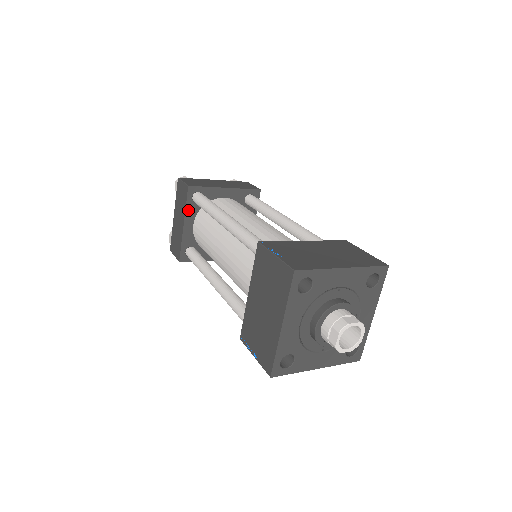
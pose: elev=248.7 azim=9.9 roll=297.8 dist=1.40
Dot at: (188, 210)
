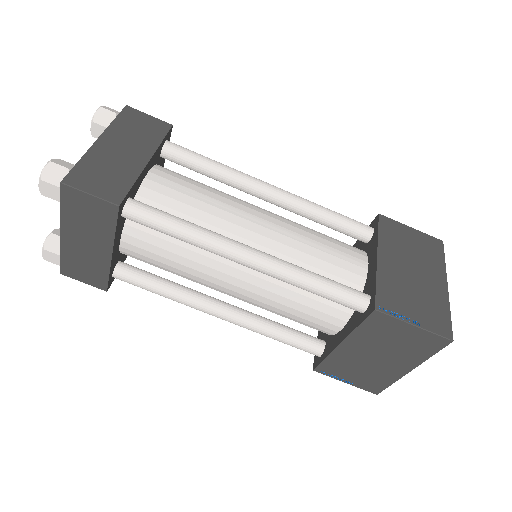
Dot at: (116, 233)
